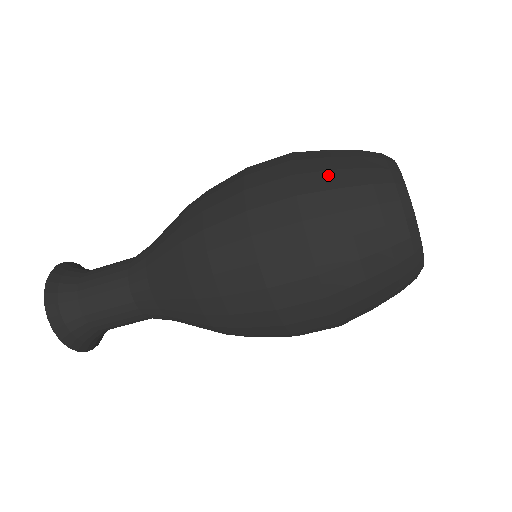
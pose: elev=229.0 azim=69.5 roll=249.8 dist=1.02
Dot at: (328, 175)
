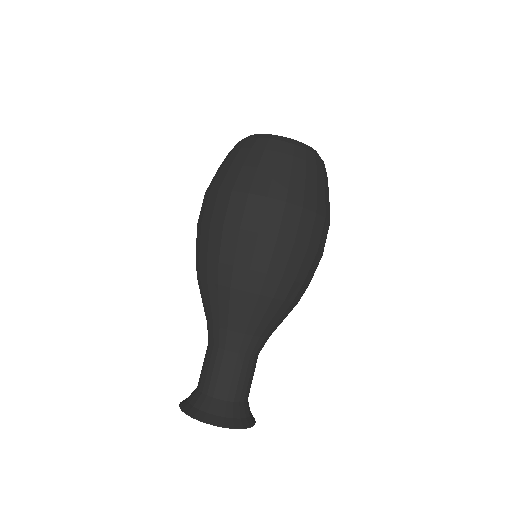
Dot at: (244, 171)
